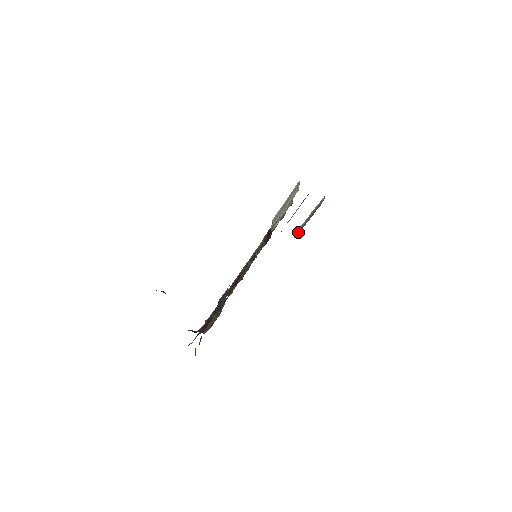
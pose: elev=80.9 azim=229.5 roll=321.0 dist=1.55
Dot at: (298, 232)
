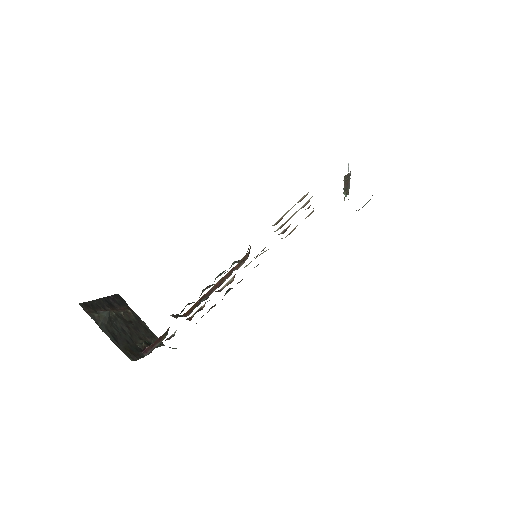
Dot at: occluded
